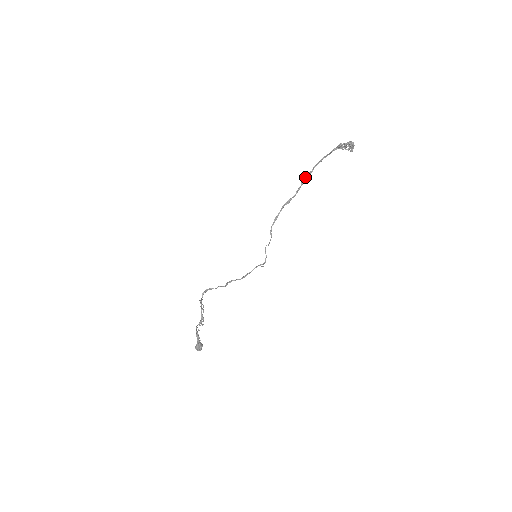
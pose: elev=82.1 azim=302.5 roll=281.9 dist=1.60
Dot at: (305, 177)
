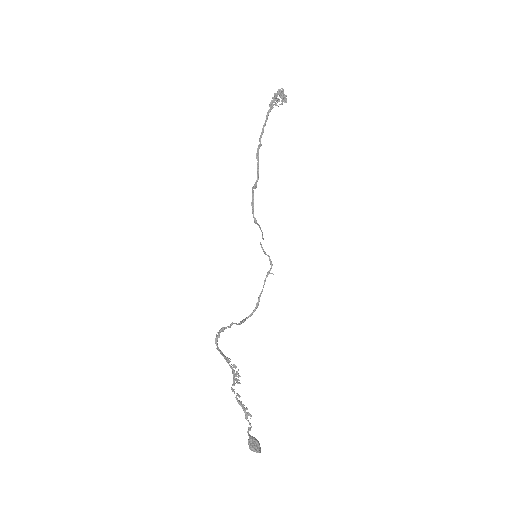
Dot at: (257, 152)
